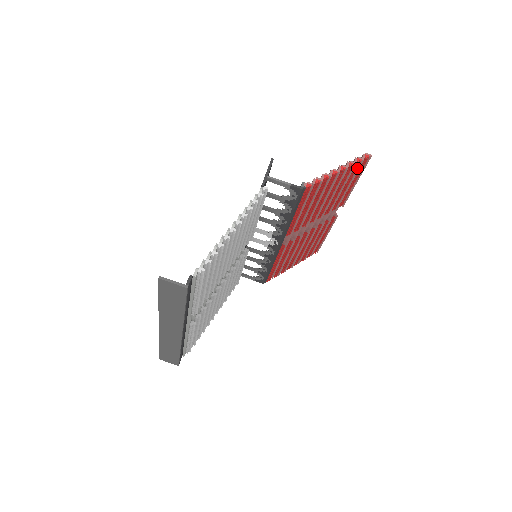
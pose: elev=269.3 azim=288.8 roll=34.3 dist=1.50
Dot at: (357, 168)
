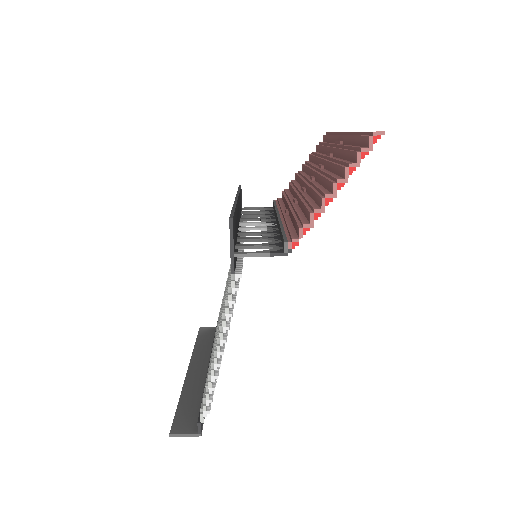
Dot at: occluded
